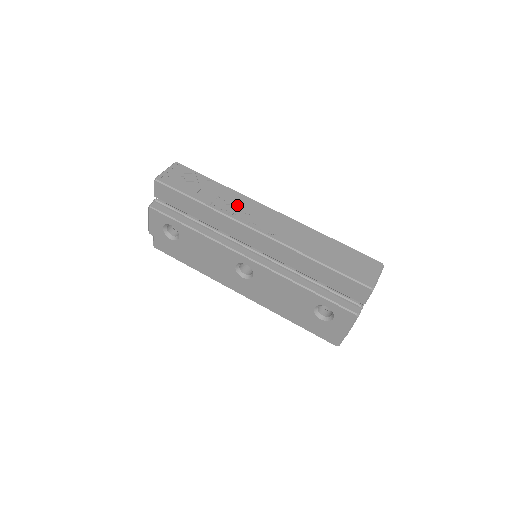
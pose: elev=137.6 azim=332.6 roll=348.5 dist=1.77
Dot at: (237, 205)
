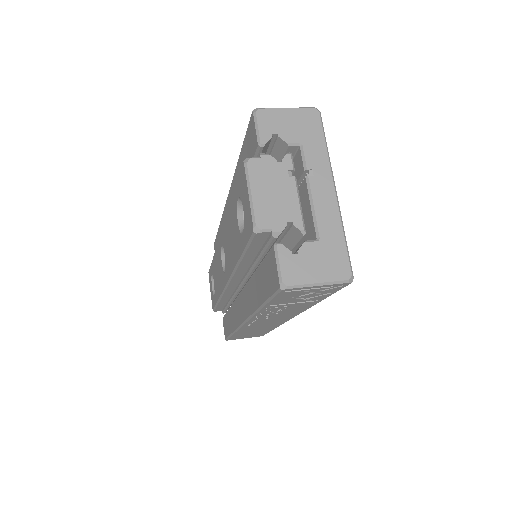
Dot at: occluded
